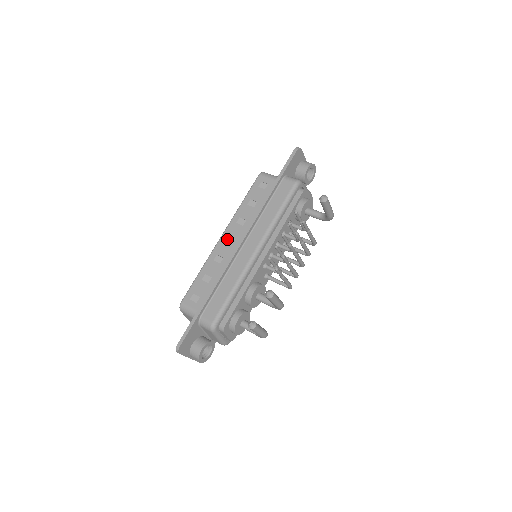
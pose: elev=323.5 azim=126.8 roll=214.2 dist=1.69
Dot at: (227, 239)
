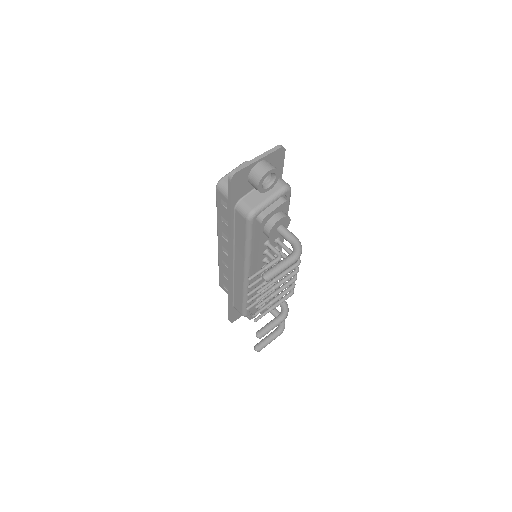
Dot at: (222, 249)
